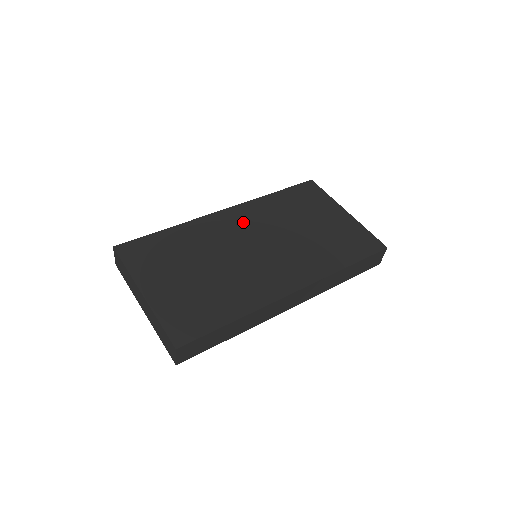
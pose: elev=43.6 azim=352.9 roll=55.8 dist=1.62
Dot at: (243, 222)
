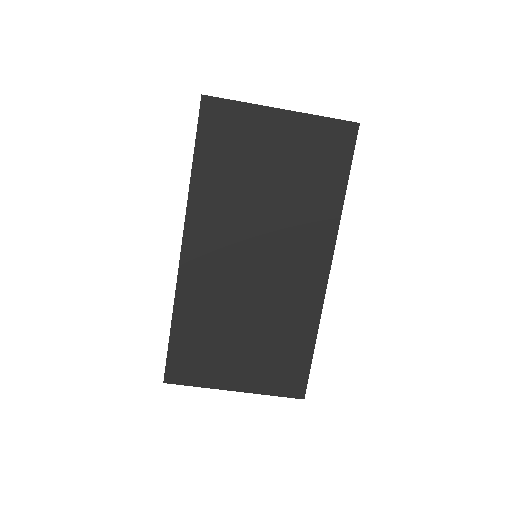
Dot at: (214, 245)
